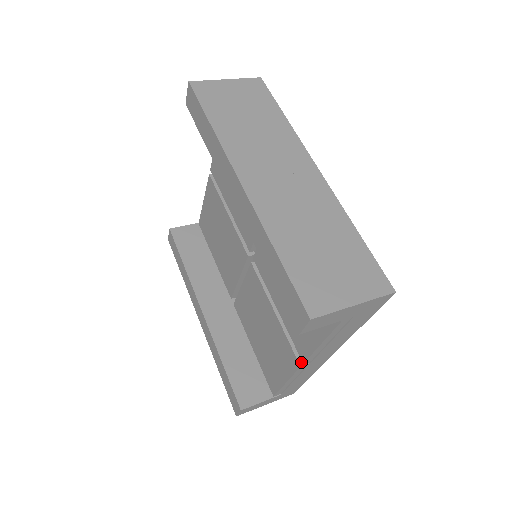
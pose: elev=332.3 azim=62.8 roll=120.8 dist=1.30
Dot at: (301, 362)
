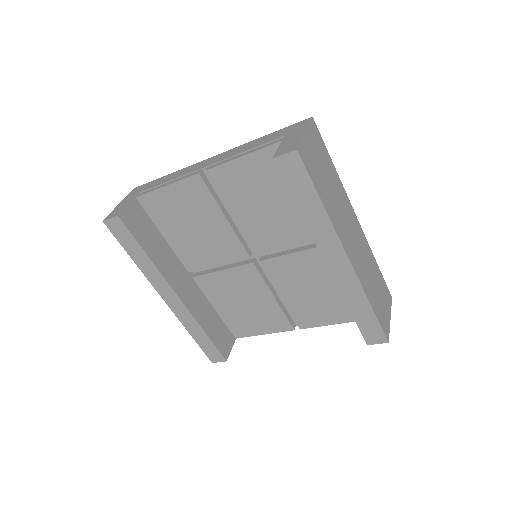
Dot at: (294, 327)
